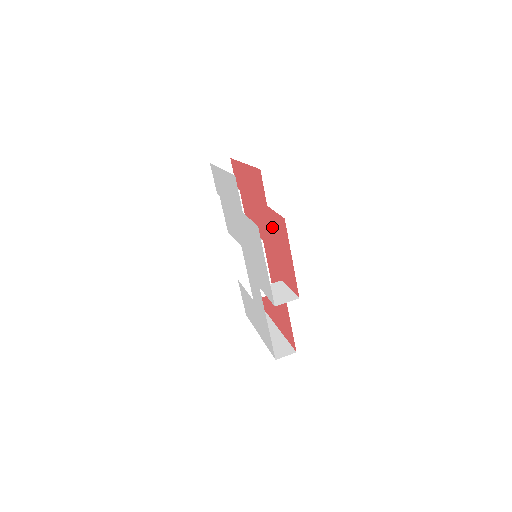
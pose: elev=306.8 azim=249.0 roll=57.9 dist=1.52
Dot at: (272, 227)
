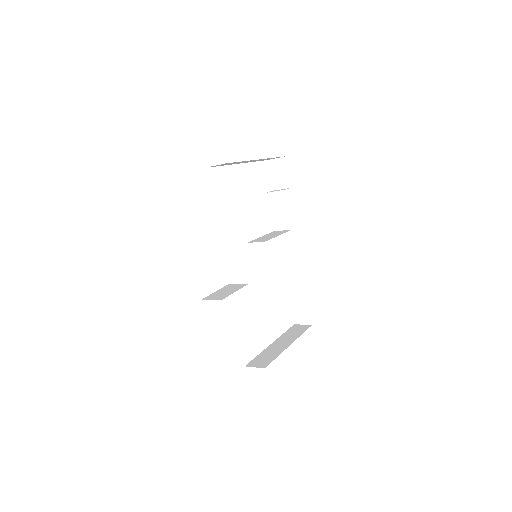
Dot at: occluded
